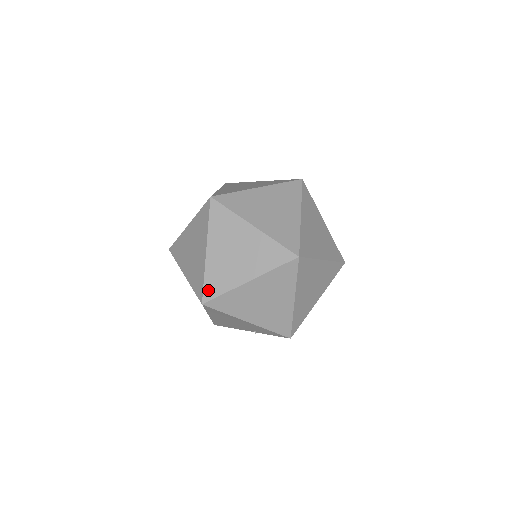
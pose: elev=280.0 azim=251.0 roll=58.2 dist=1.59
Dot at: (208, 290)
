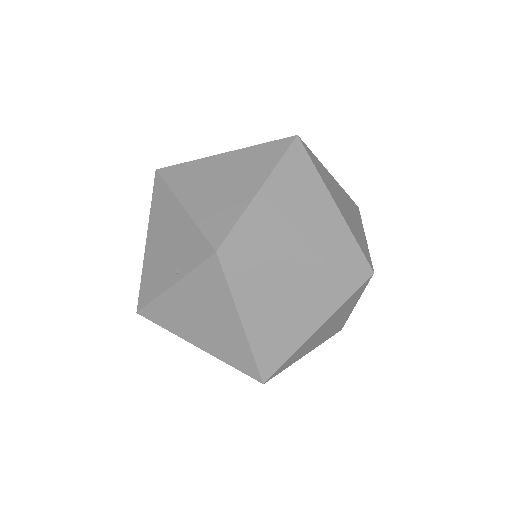
Dot at: occluded
